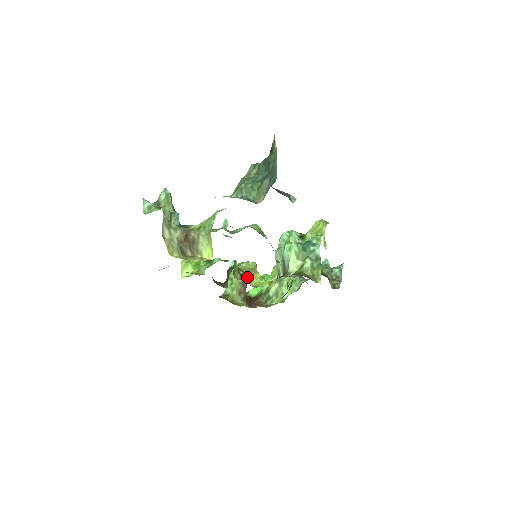
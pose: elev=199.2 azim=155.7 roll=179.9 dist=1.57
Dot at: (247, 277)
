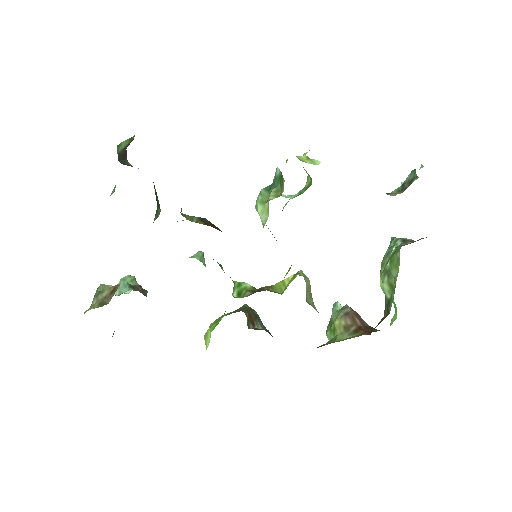
Dot at: (269, 288)
